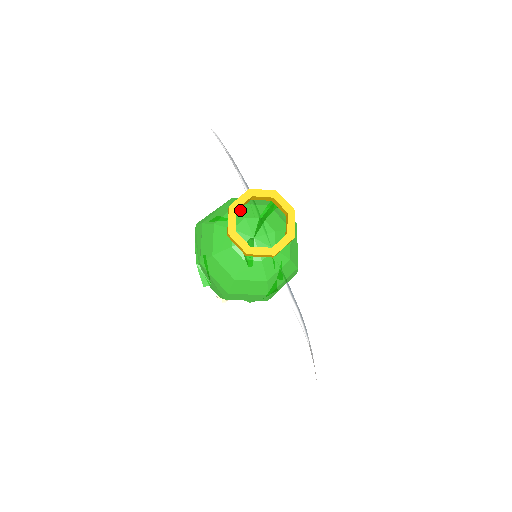
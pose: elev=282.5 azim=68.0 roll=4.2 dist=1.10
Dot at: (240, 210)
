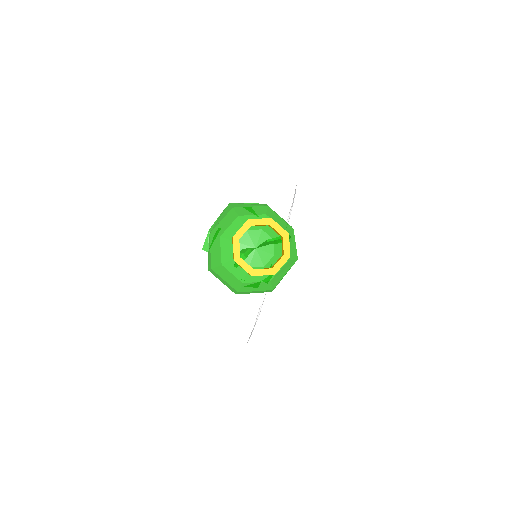
Dot at: occluded
